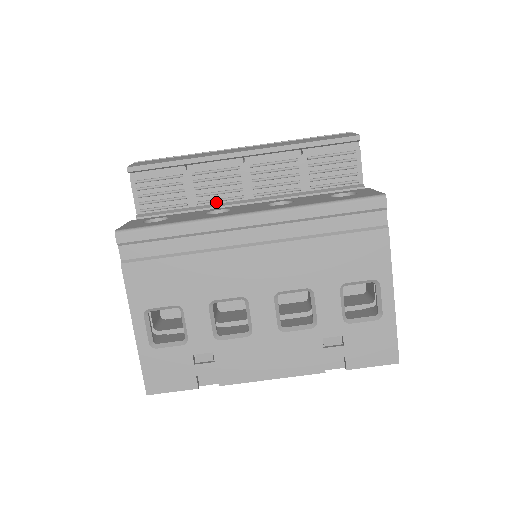
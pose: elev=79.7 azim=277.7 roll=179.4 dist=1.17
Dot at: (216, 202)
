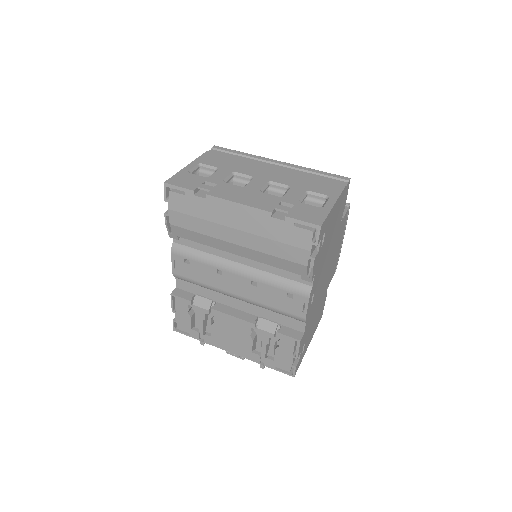
Dot at: occluded
